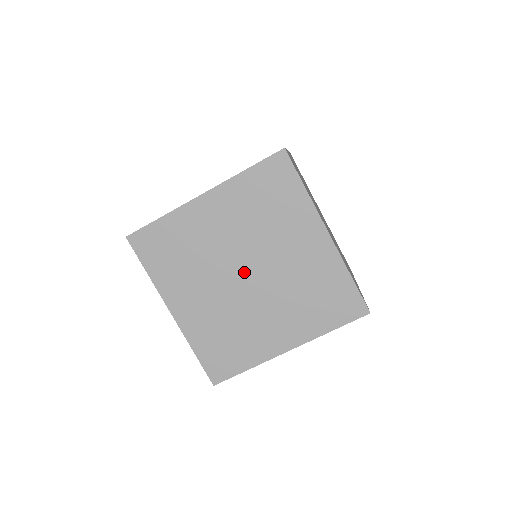
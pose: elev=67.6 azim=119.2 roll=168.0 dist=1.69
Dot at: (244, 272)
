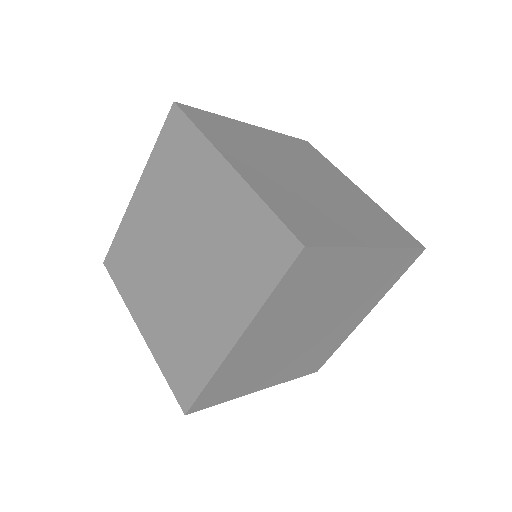
Dot at: (310, 328)
